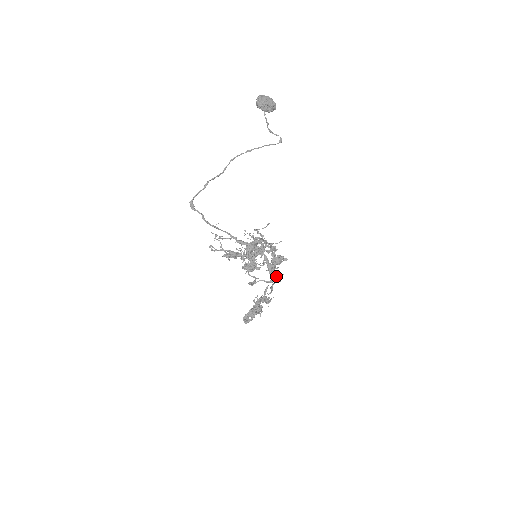
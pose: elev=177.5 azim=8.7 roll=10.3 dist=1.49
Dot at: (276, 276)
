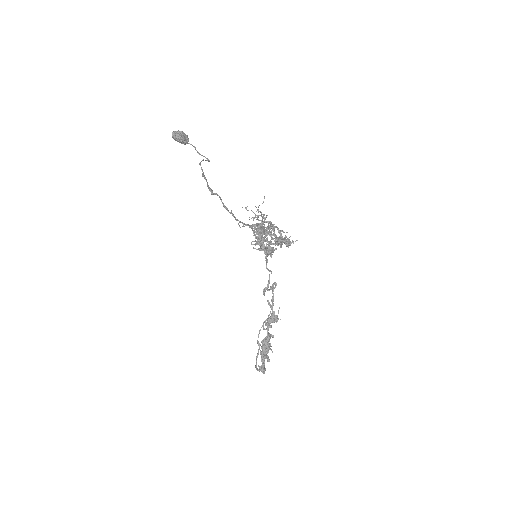
Dot at: occluded
